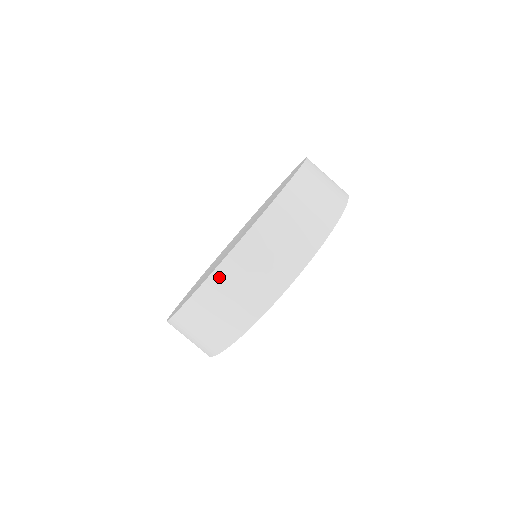
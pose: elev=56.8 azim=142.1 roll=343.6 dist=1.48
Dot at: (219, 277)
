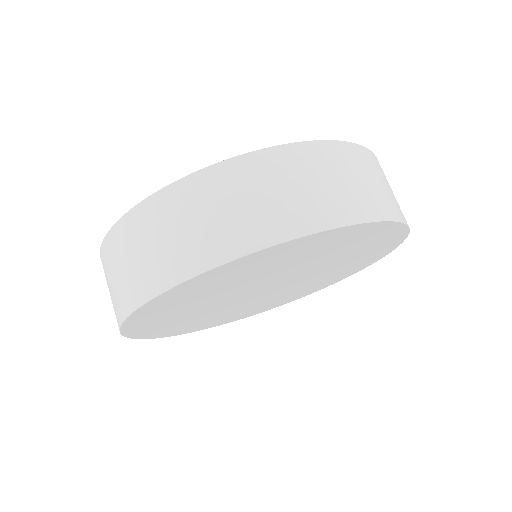
Dot at: occluded
